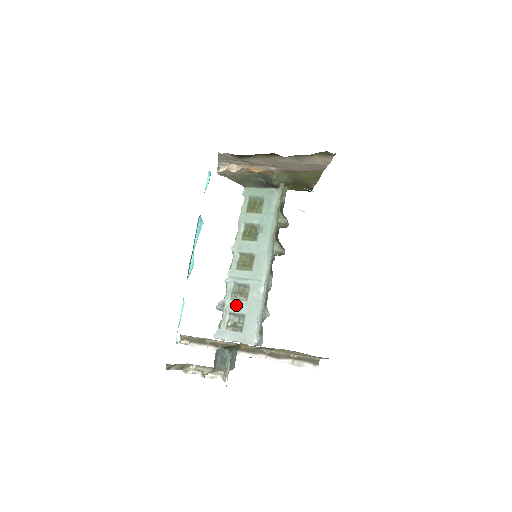
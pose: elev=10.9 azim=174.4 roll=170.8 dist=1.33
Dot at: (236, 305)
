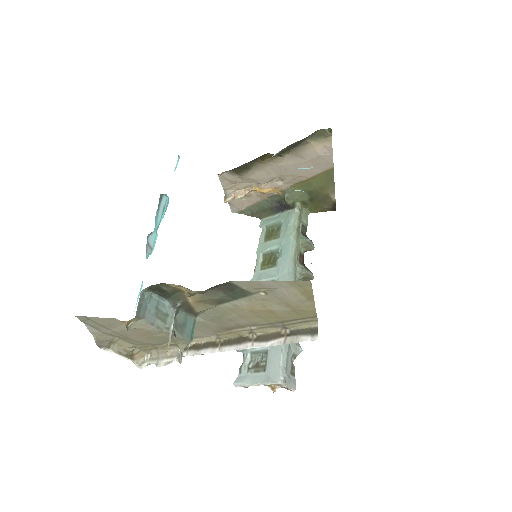
Dot at: occluded
